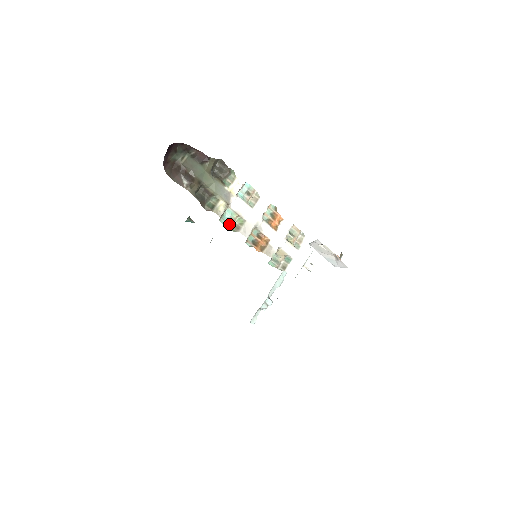
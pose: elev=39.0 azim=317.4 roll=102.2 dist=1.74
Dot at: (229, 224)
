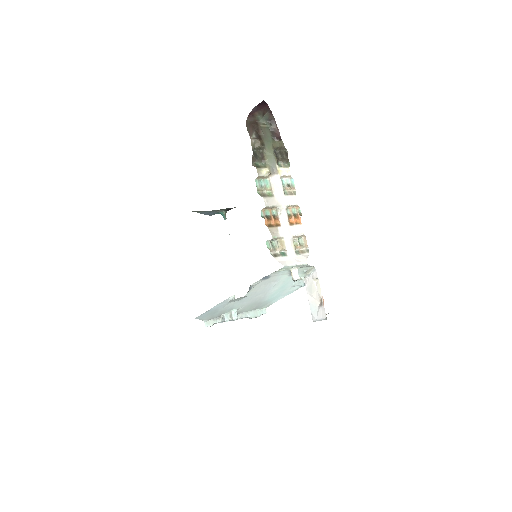
Dot at: (260, 188)
